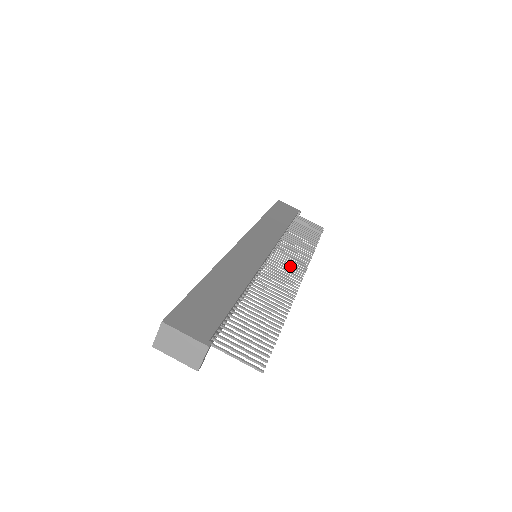
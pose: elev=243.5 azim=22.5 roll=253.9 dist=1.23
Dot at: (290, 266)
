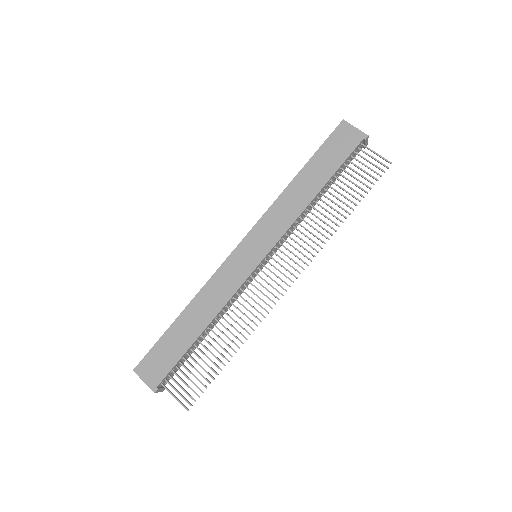
Dot at: occluded
